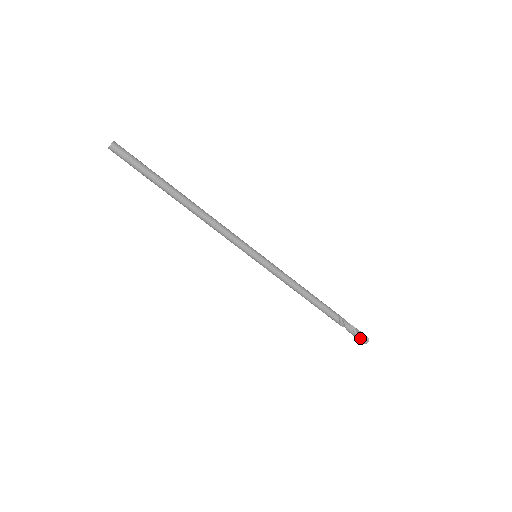
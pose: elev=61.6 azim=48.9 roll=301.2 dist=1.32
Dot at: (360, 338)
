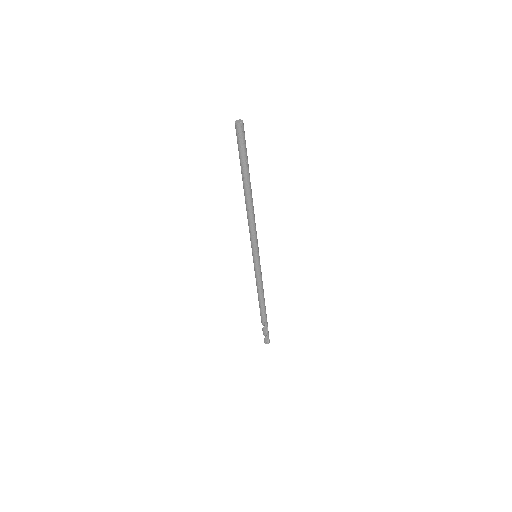
Dot at: (264, 338)
